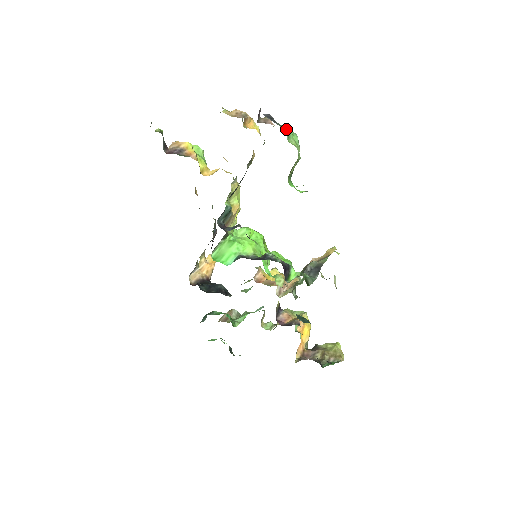
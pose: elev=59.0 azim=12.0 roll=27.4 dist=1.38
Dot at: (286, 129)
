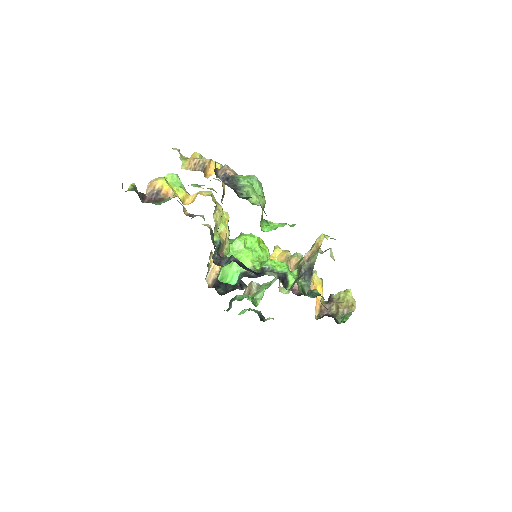
Dot at: (244, 188)
